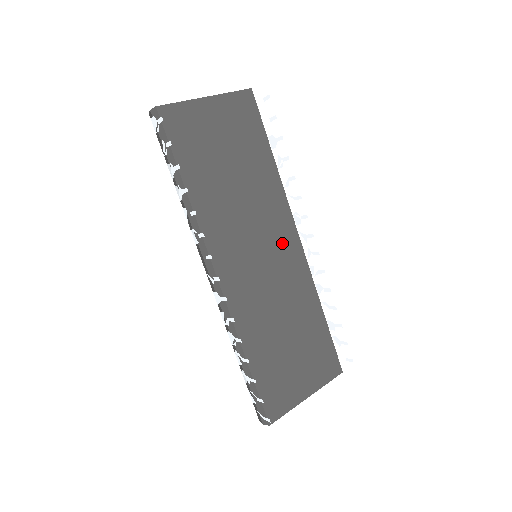
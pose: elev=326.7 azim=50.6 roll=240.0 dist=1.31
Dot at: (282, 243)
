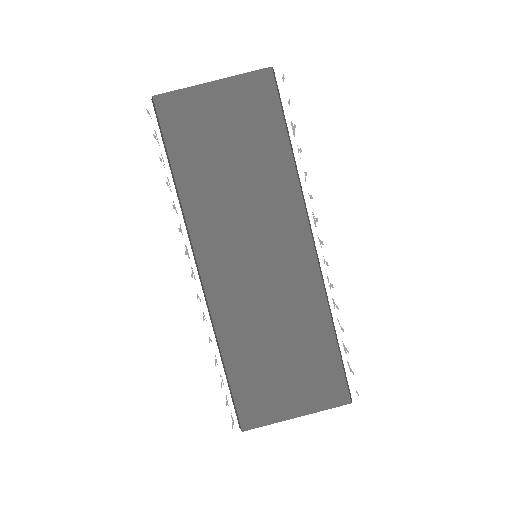
Dot at: (287, 246)
